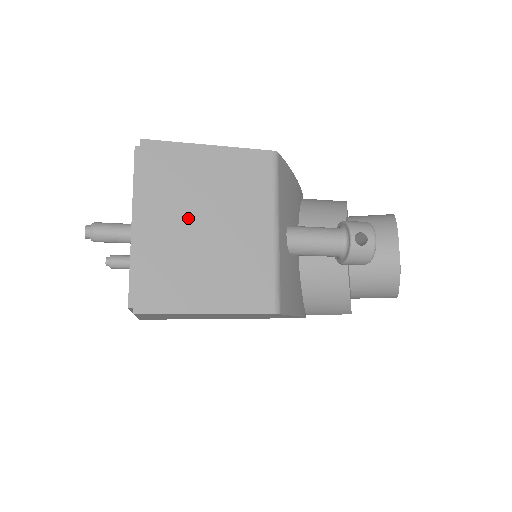
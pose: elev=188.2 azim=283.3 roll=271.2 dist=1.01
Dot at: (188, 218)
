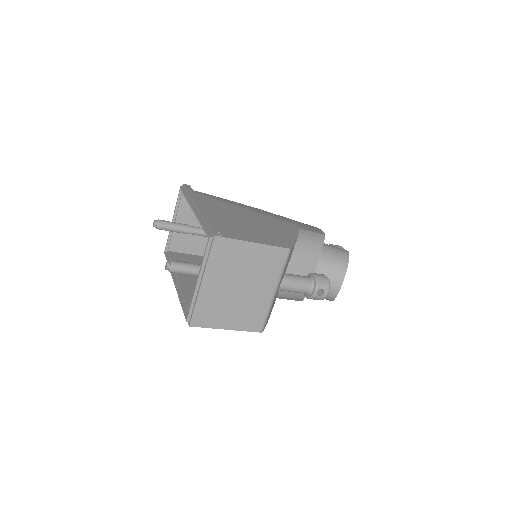
Dot at: (230, 282)
